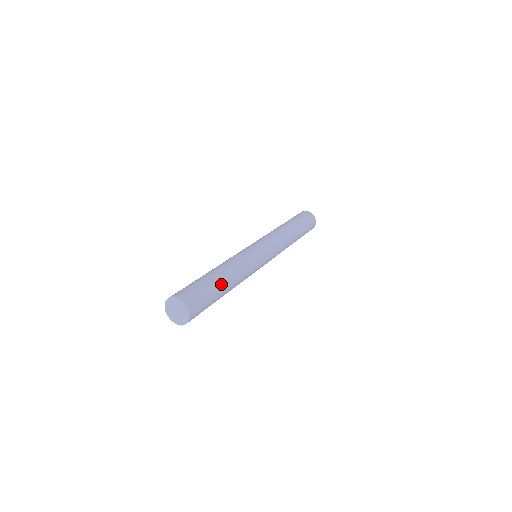
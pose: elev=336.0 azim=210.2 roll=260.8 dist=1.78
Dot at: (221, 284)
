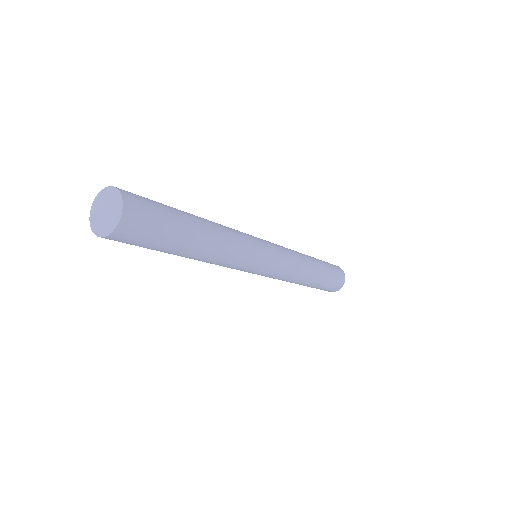
Dot at: occluded
